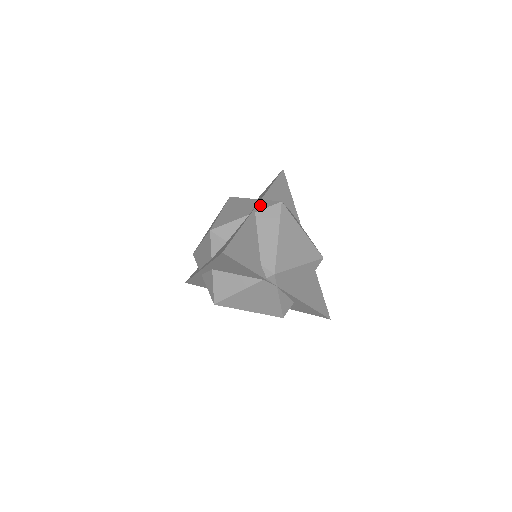
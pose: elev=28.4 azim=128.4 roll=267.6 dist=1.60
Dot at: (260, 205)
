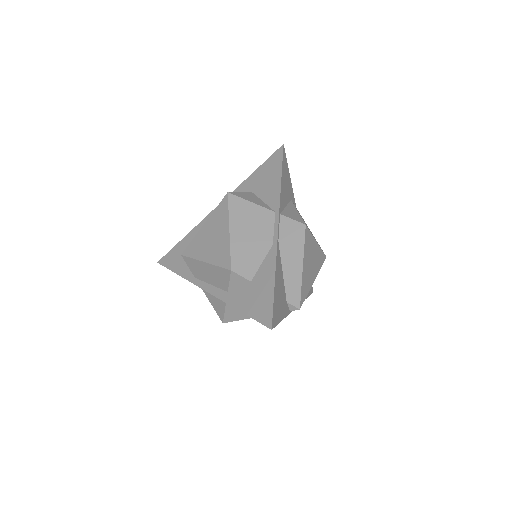
Dot at: (280, 227)
